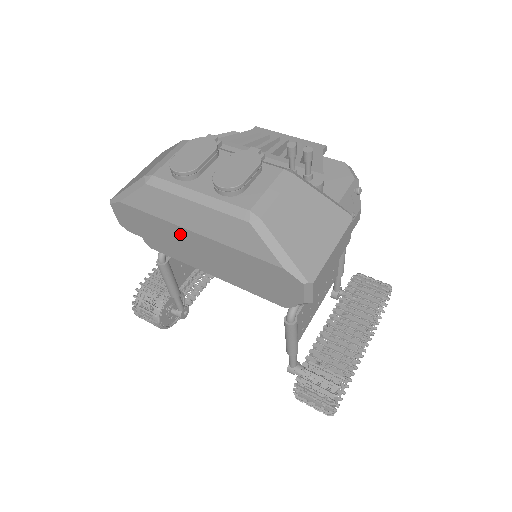
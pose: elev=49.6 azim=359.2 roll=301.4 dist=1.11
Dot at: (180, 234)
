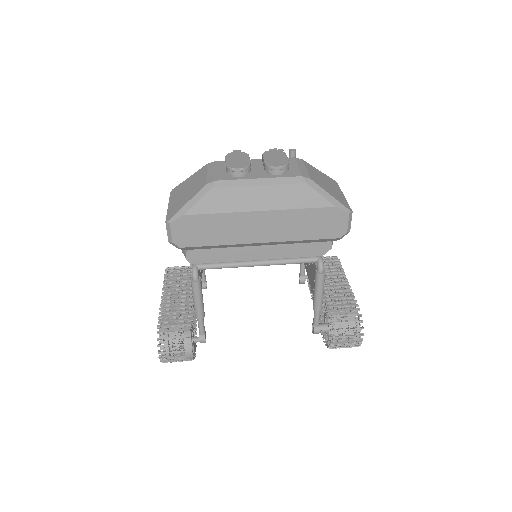
Dot at: (244, 220)
